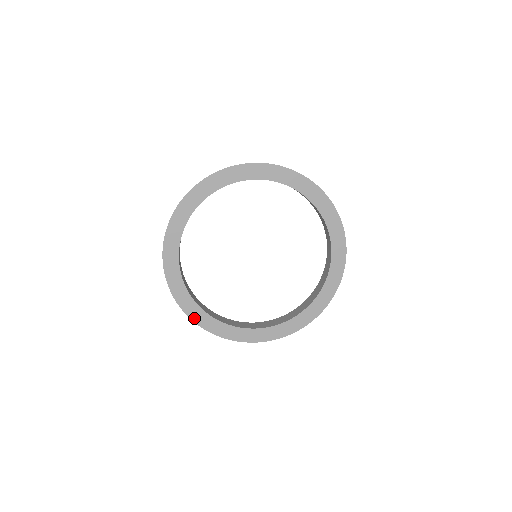
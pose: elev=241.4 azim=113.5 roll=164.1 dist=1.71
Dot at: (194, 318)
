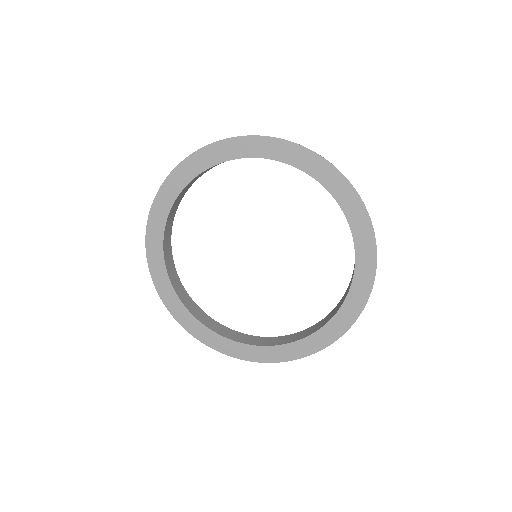
Dot at: (272, 359)
